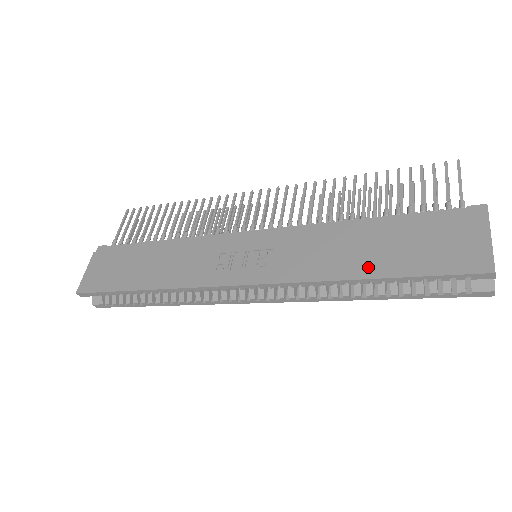
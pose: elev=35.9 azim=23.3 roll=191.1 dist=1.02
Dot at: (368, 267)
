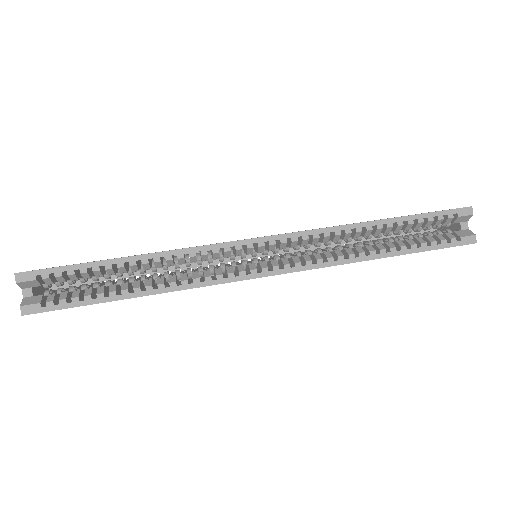
Dot at: occluded
